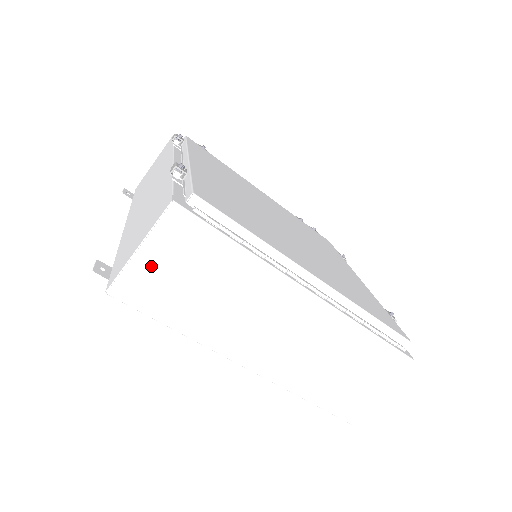
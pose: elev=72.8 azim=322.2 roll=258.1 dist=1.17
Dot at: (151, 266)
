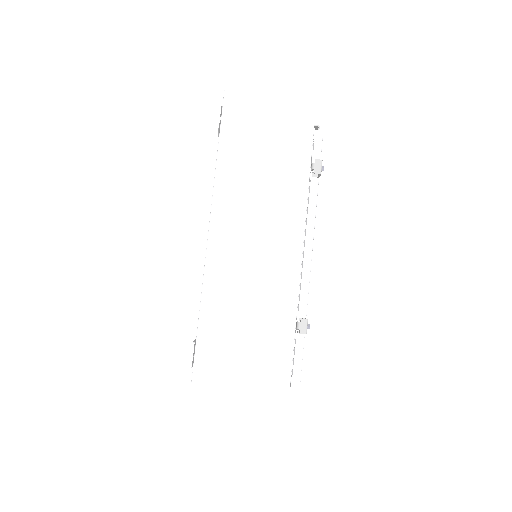
Dot at: occluded
